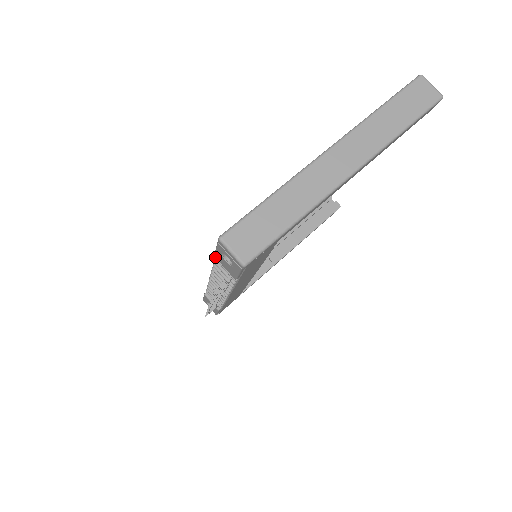
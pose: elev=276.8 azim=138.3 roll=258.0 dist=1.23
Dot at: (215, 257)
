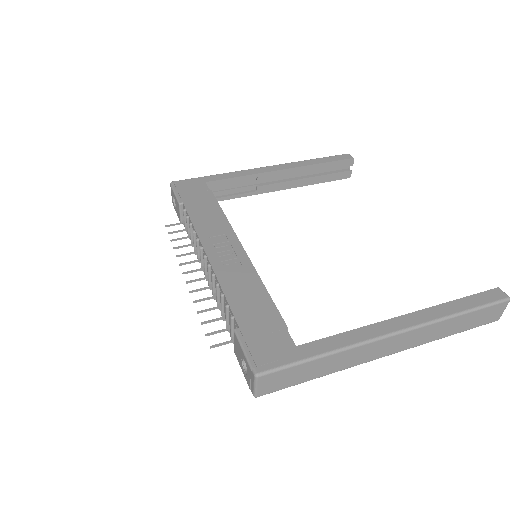
Dot at: (234, 332)
